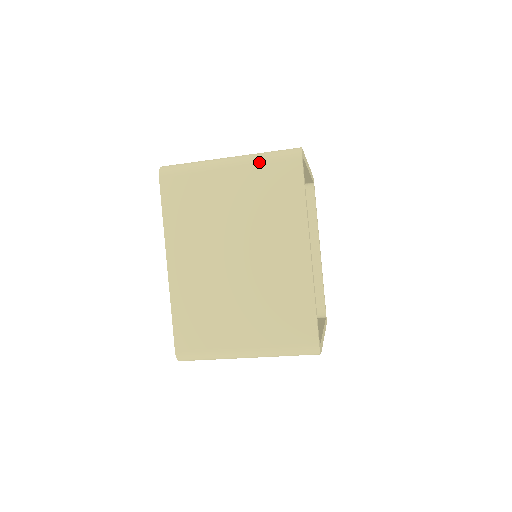
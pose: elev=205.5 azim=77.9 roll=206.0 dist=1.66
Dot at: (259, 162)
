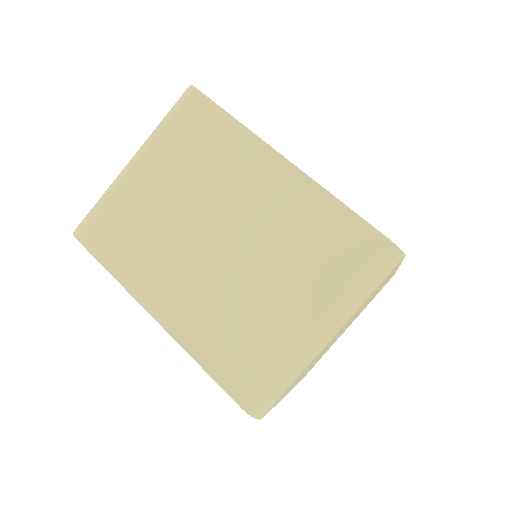
Dot at: occluded
